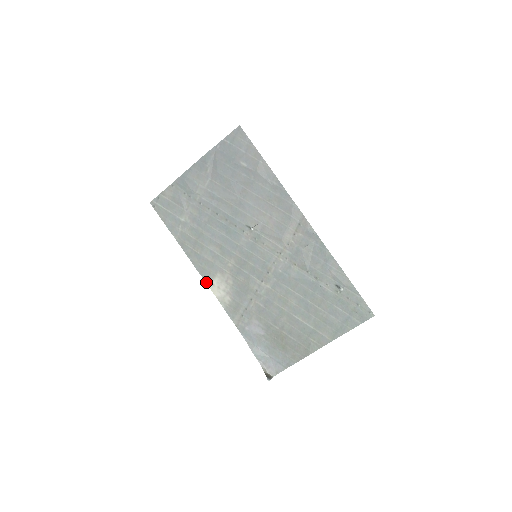
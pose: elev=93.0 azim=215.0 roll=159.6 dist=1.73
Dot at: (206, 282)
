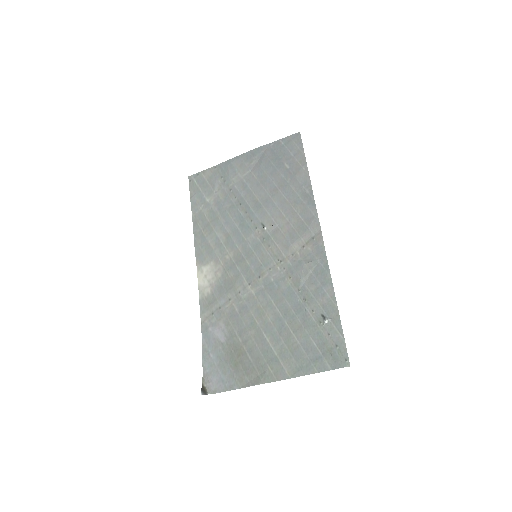
Dot at: (197, 266)
